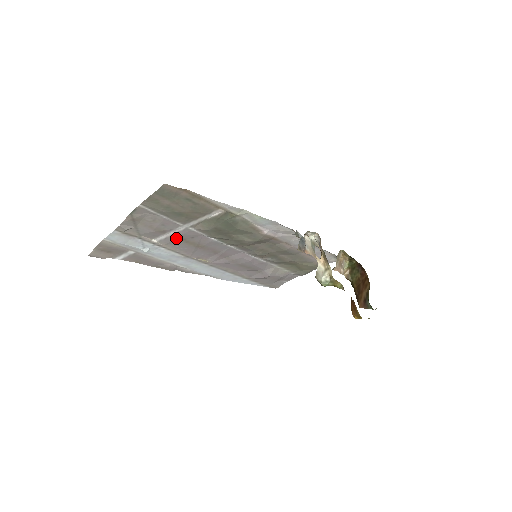
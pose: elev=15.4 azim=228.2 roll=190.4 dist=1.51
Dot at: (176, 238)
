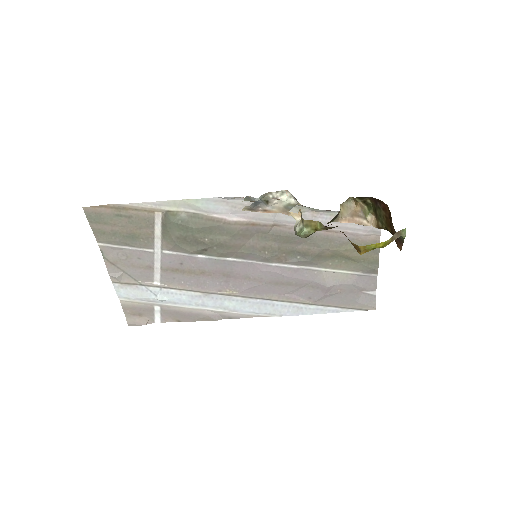
Dot at: (168, 271)
